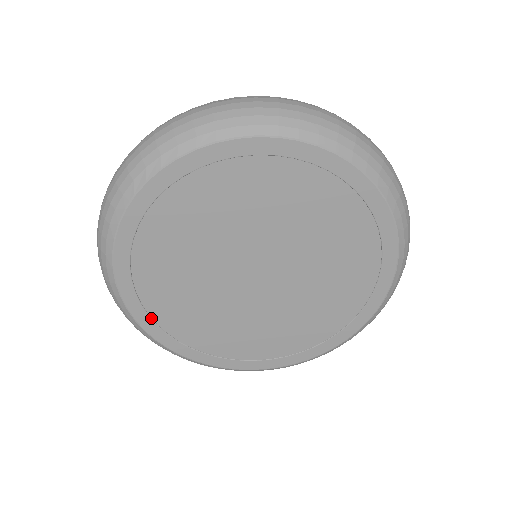
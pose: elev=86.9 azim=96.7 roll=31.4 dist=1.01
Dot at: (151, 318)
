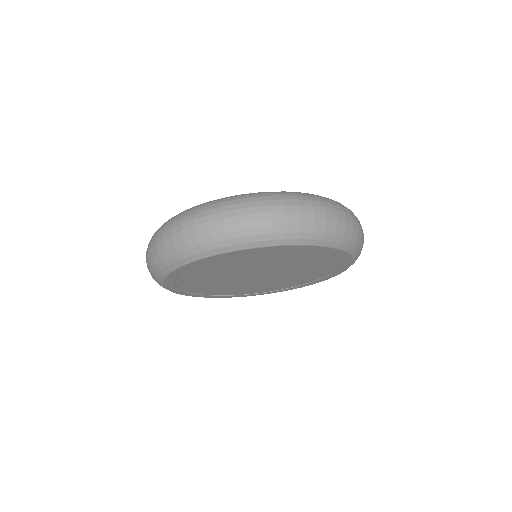
Dot at: (200, 294)
